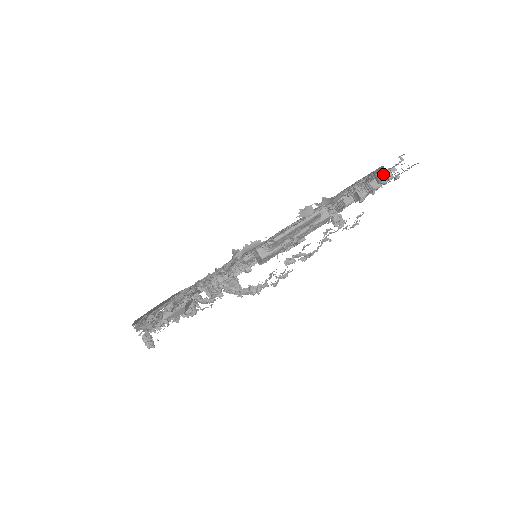
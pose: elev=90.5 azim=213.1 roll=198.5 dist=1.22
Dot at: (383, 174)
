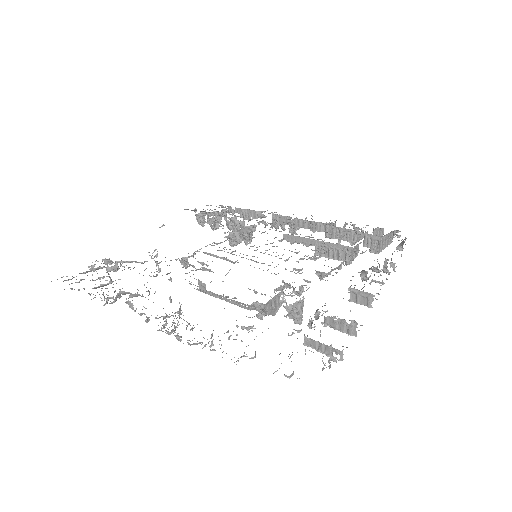
Dot at: occluded
